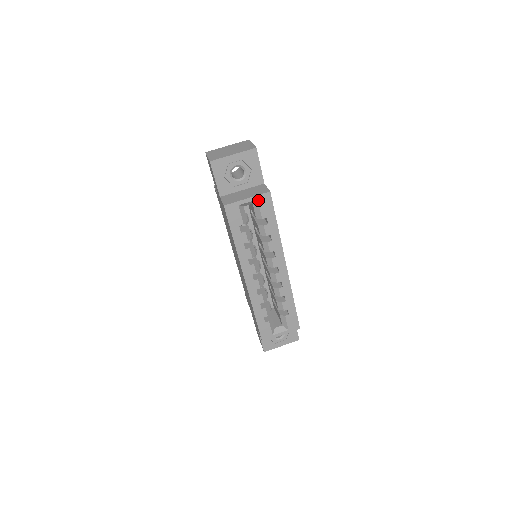
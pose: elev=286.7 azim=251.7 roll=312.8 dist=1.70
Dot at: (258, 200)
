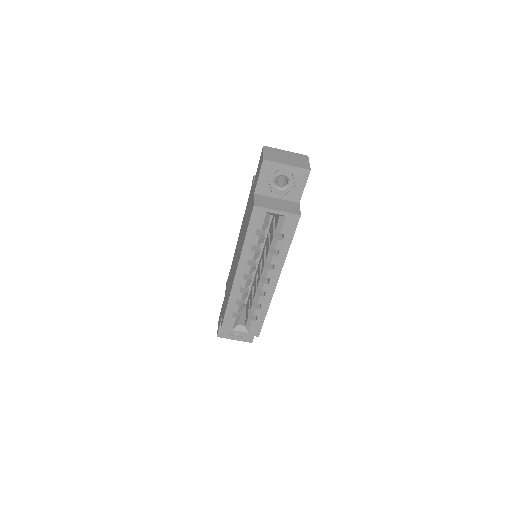
Dot at: (286, 217)
